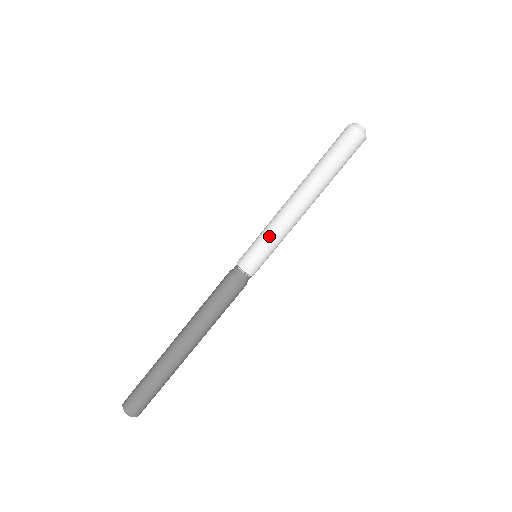
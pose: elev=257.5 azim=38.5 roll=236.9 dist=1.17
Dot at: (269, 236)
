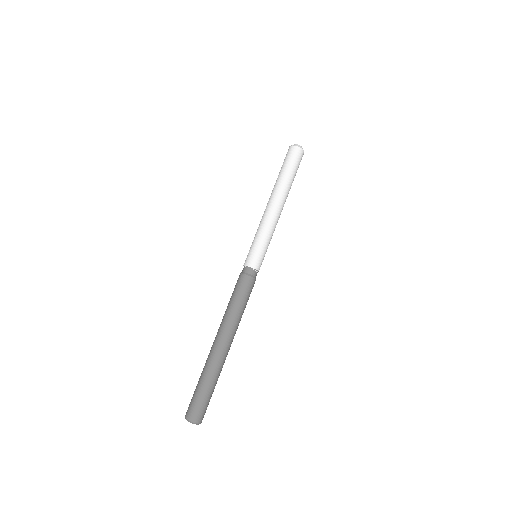
Dot at: (268, 239)
